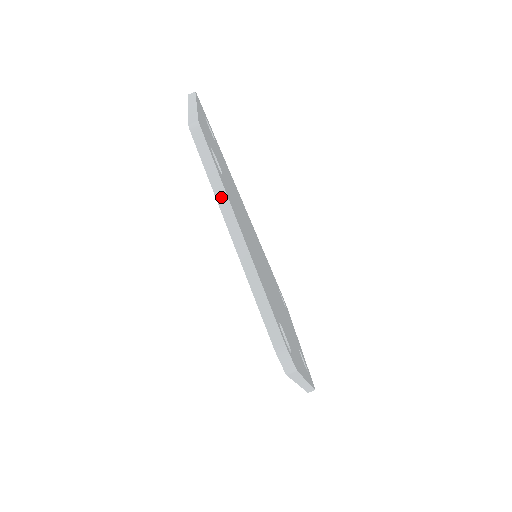
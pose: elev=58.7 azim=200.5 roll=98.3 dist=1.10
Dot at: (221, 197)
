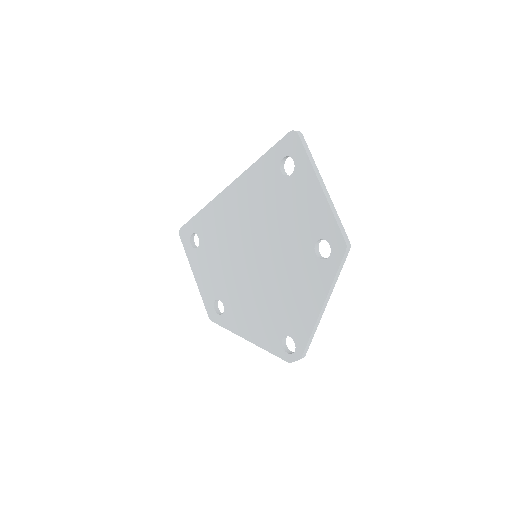
Dot at: (332, 288)
